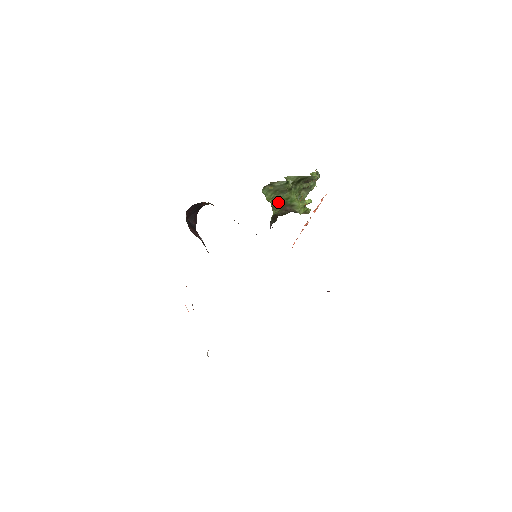
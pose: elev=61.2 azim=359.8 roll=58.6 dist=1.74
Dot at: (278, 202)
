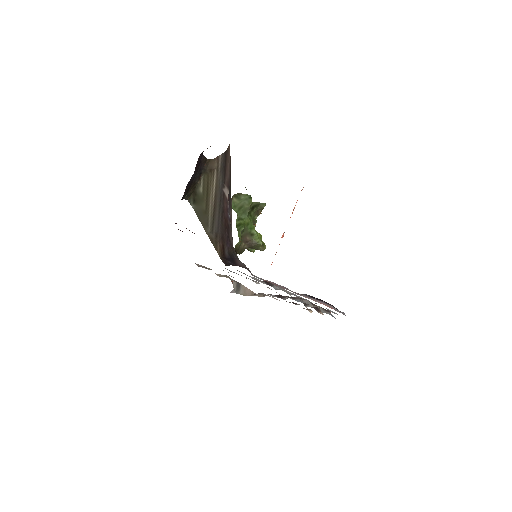
Dot at: (242, 224)
